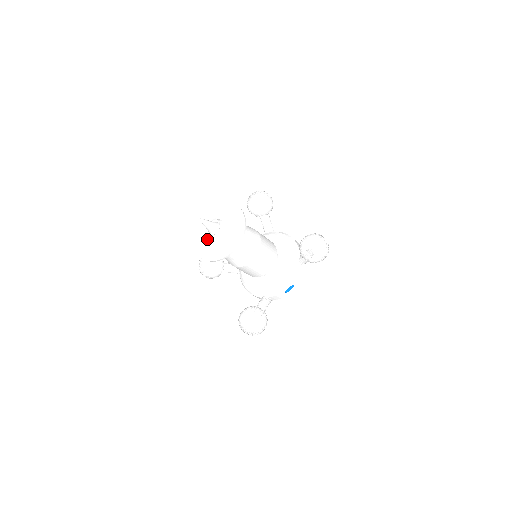
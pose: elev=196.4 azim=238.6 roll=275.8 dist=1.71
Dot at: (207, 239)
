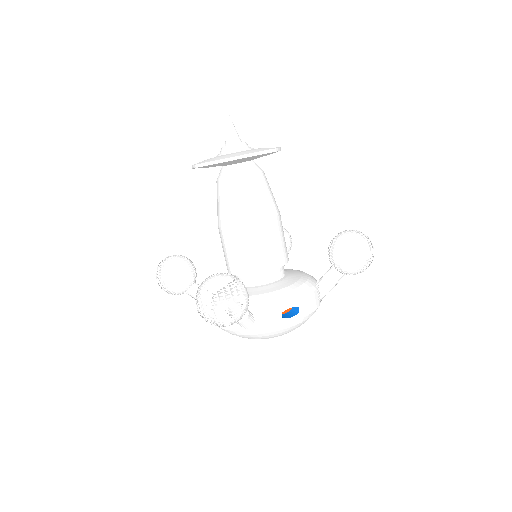
Dot at: (217, 155)
